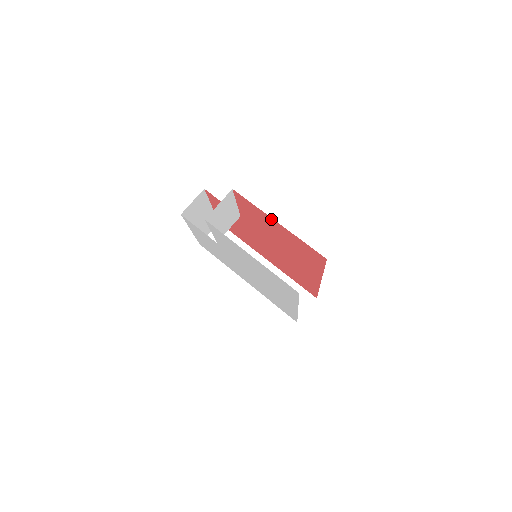
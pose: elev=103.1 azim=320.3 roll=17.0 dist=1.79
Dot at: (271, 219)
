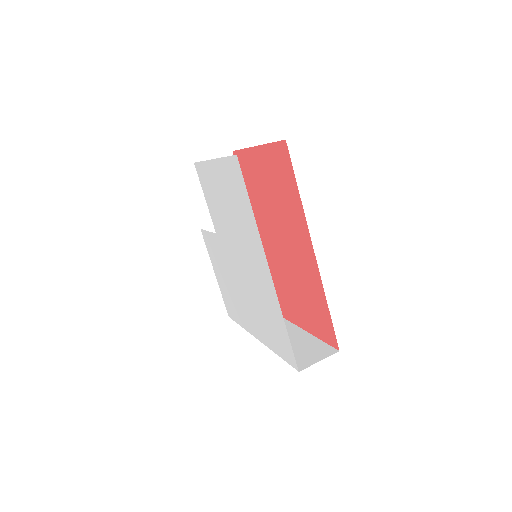
Dot at: (253, 152)
